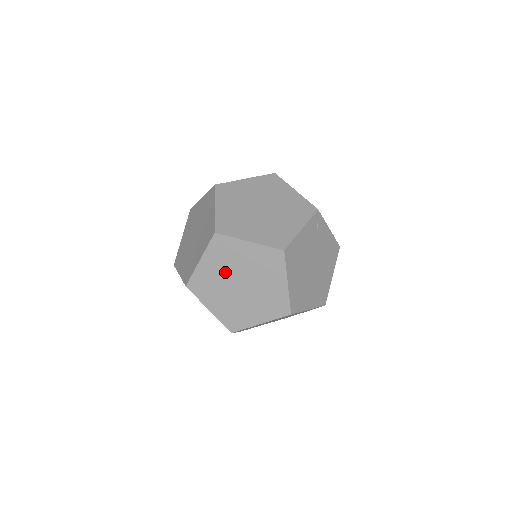
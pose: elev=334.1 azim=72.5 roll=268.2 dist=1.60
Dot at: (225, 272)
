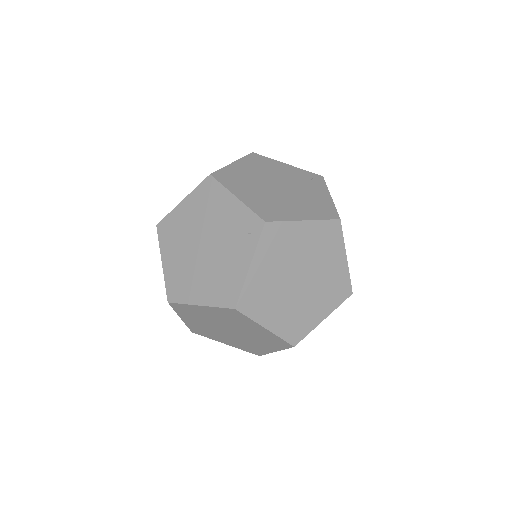
Dot at: occluded
